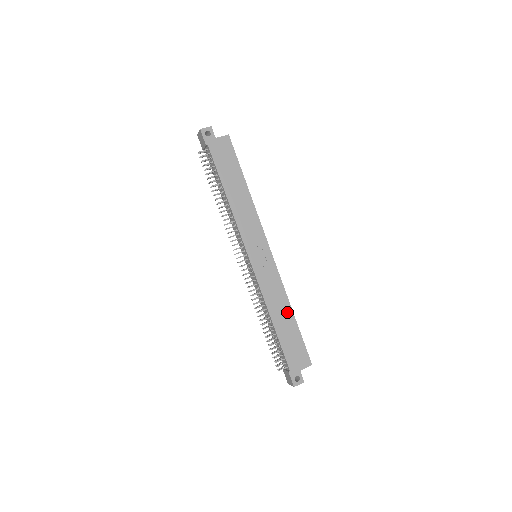
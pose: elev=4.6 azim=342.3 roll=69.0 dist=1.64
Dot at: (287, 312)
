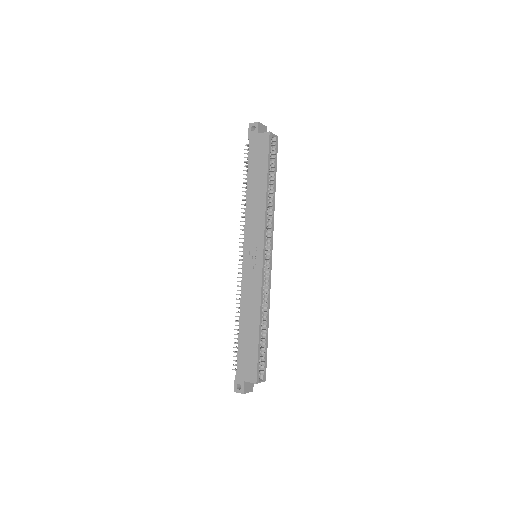
Dot at: (255, 320)
